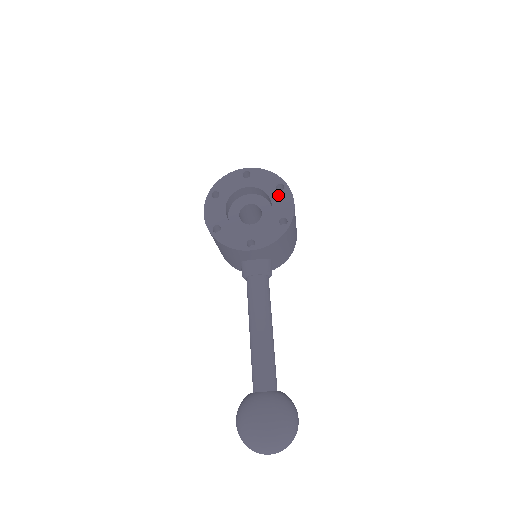
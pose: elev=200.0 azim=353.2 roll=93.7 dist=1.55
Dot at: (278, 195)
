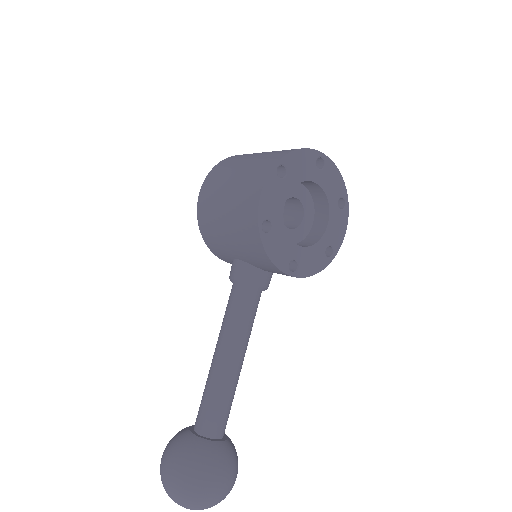
Dot at: (337, 213)
